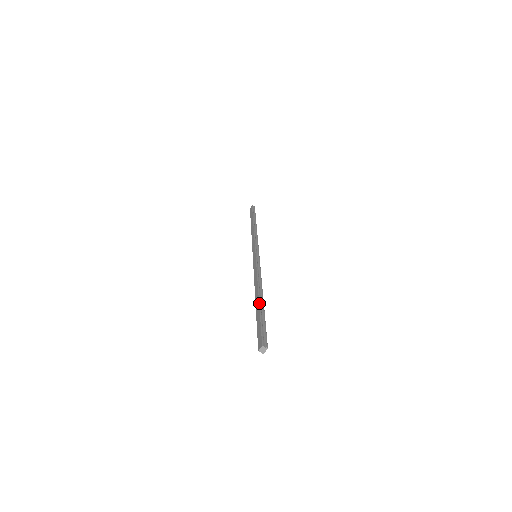
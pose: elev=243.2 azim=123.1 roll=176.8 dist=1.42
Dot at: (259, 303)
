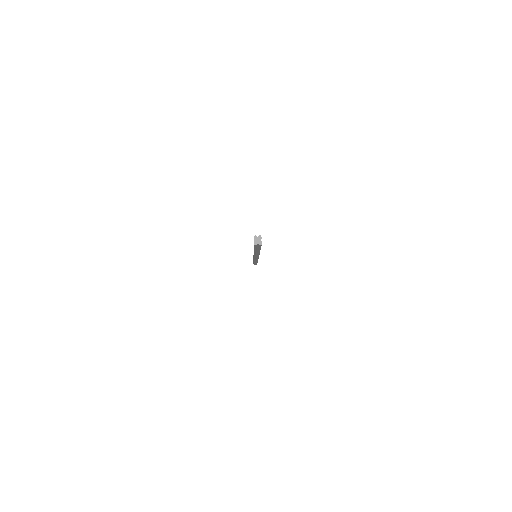
Dot at: occluded
